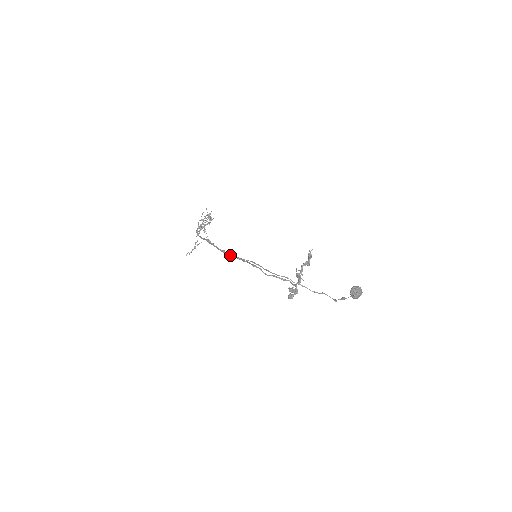
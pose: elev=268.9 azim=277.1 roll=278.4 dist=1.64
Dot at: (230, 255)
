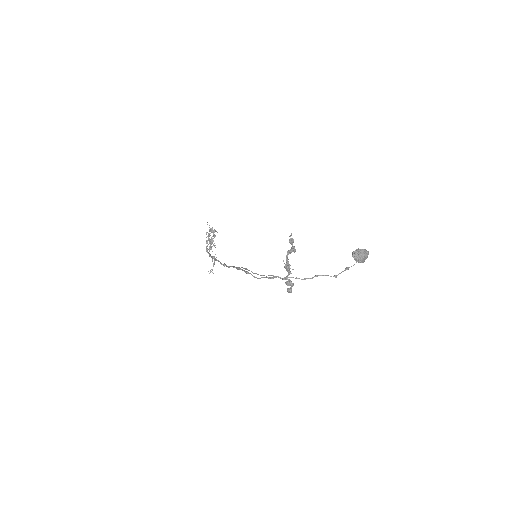
Dot at: (229, 267)
